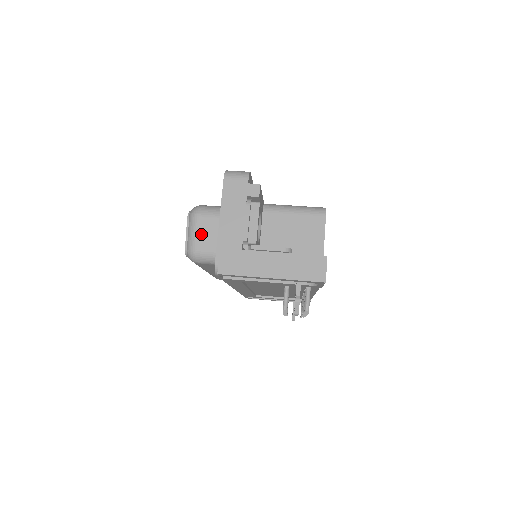
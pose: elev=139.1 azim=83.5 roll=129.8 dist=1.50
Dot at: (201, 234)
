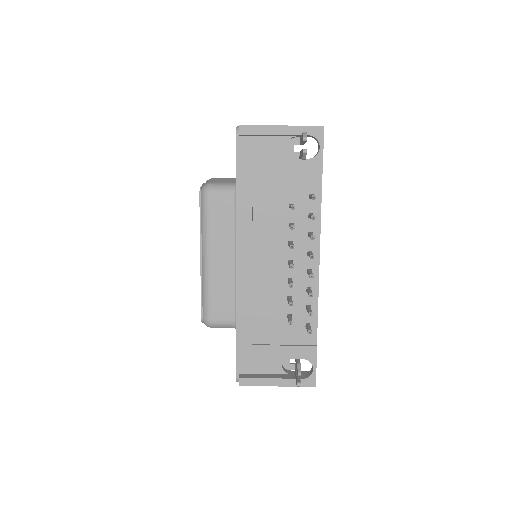
Dot at: (216, 180)
